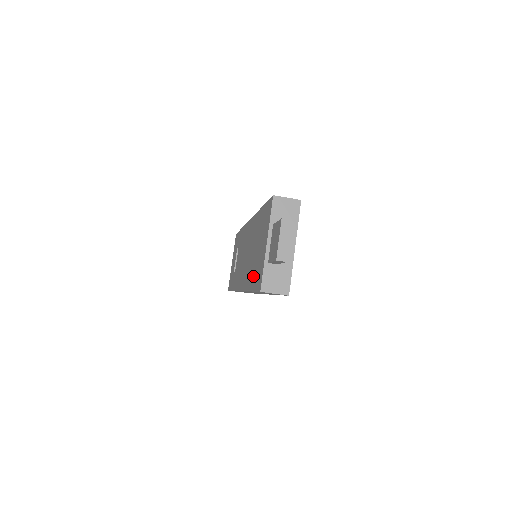
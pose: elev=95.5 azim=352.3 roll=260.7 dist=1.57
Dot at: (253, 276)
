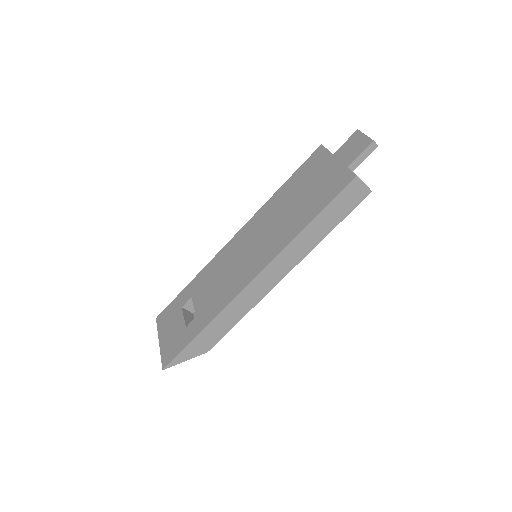
Dot at: (311, 208)
